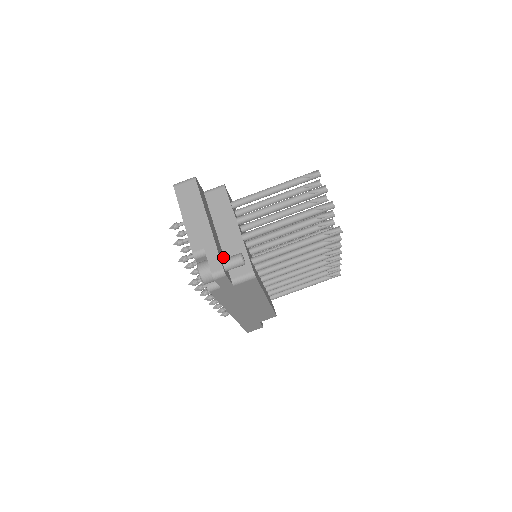
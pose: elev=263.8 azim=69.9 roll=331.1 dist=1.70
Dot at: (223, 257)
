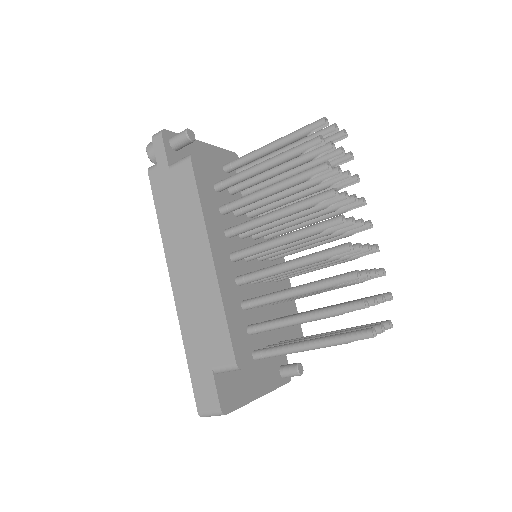
Dot at: (271, 360)
